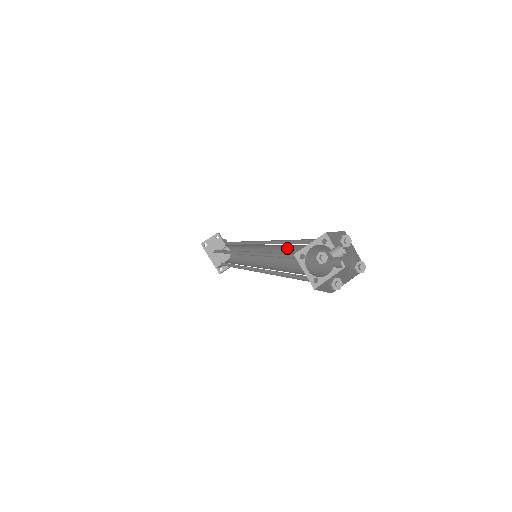
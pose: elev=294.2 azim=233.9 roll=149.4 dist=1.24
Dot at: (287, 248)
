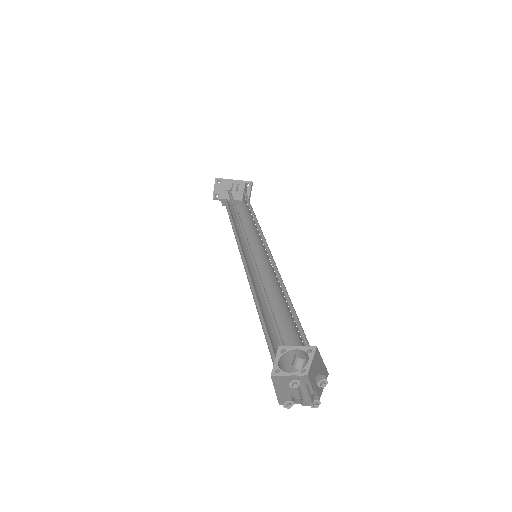
Dot at: occluded
